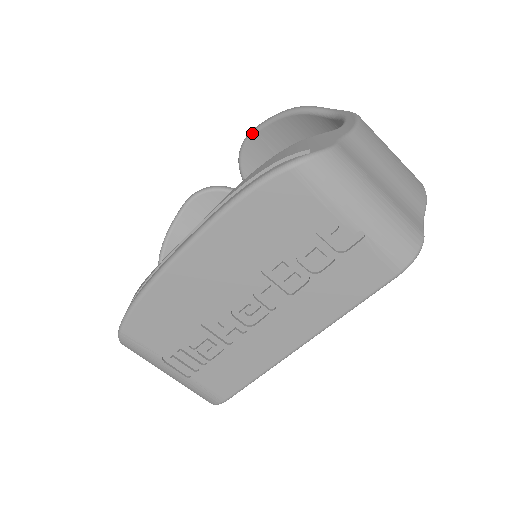
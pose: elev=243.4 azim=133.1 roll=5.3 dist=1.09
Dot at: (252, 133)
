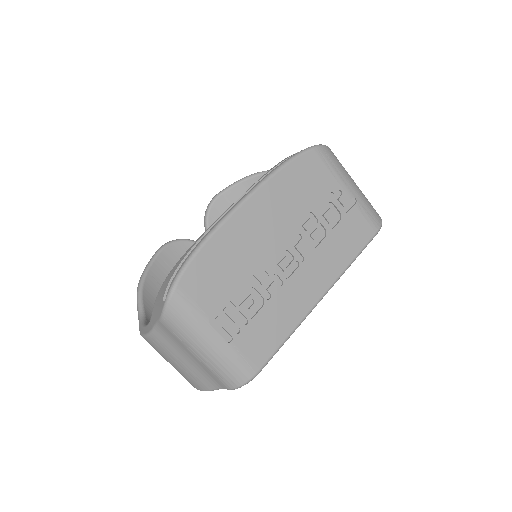
Dot at: (220, 193)
